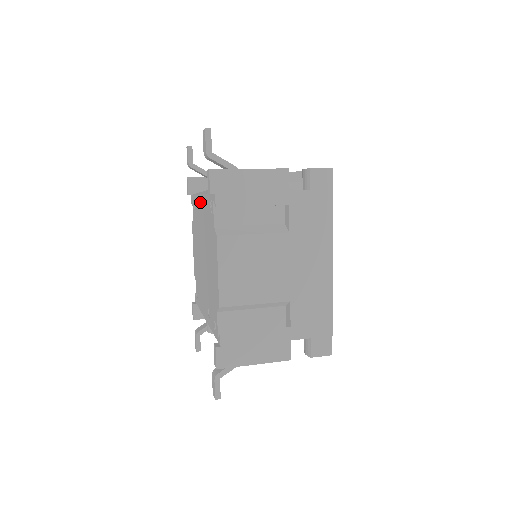
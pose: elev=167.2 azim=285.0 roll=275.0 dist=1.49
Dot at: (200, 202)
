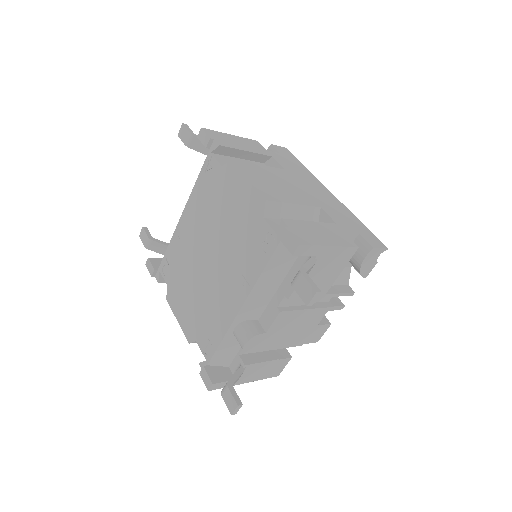
Dot at: (183, 223)
